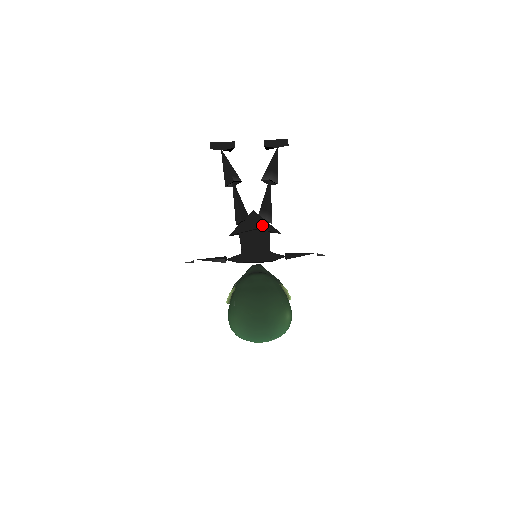
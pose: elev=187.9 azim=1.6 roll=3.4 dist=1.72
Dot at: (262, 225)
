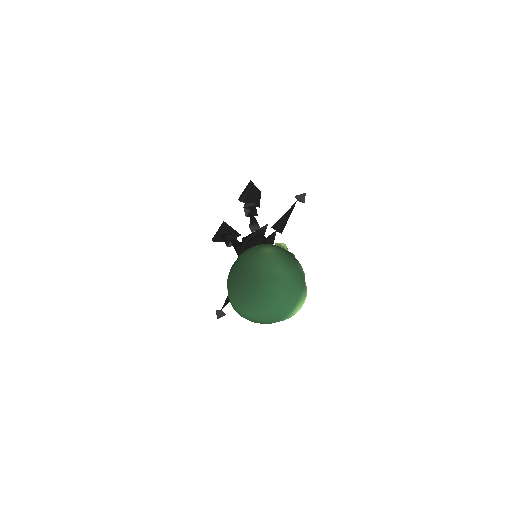
Dot at: (251, 234)
